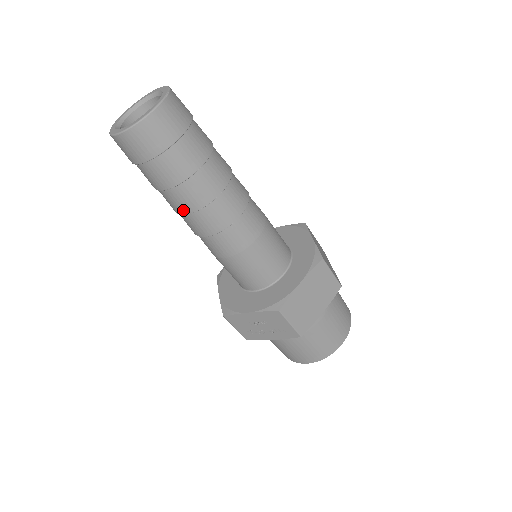
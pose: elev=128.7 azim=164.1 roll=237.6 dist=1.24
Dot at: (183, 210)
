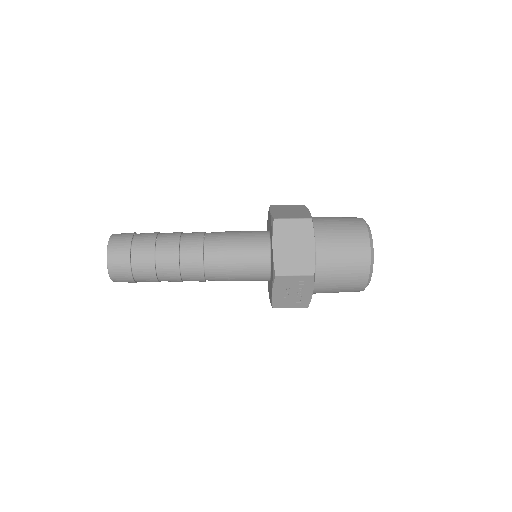
Dot at: (177, 279)
